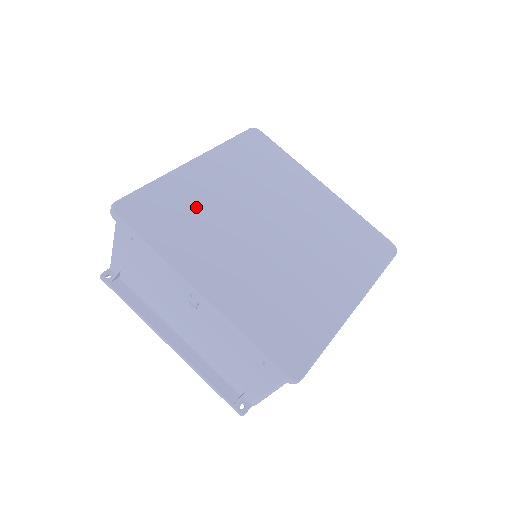
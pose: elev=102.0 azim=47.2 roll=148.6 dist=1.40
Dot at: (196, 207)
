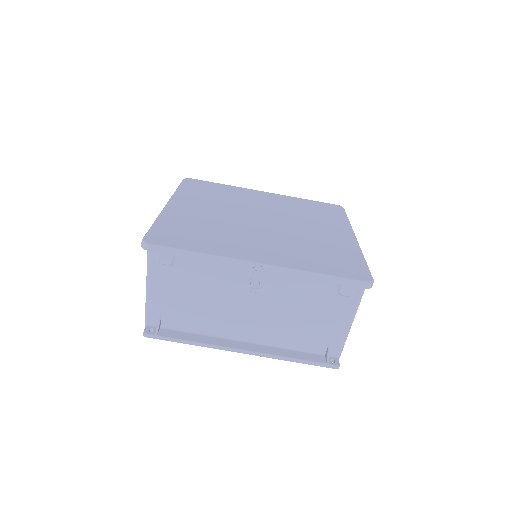
Dot at: (201, 225)
